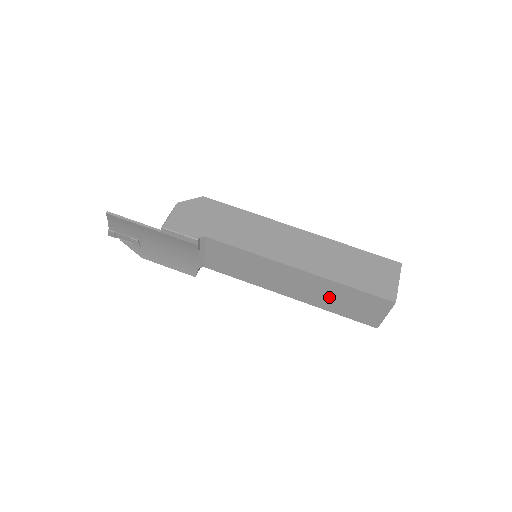
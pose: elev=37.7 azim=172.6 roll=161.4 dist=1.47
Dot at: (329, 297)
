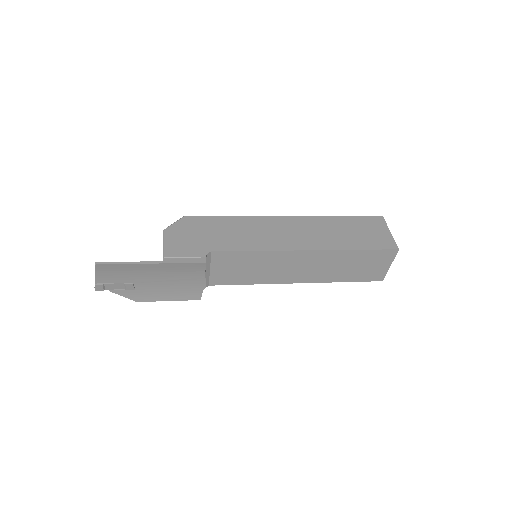
Dot at: (338, 268)
